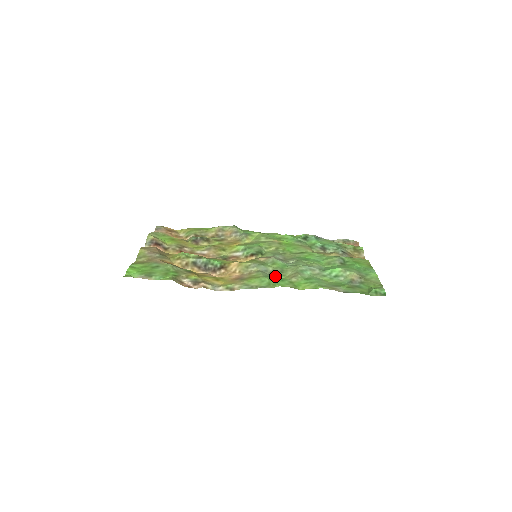
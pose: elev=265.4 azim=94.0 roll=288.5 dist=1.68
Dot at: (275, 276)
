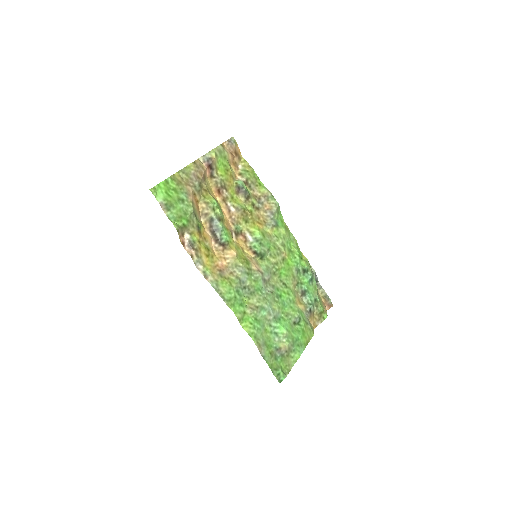
Dot at: (243, 294)
